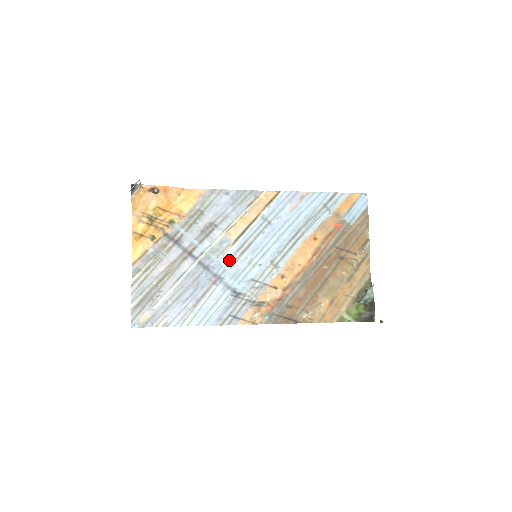
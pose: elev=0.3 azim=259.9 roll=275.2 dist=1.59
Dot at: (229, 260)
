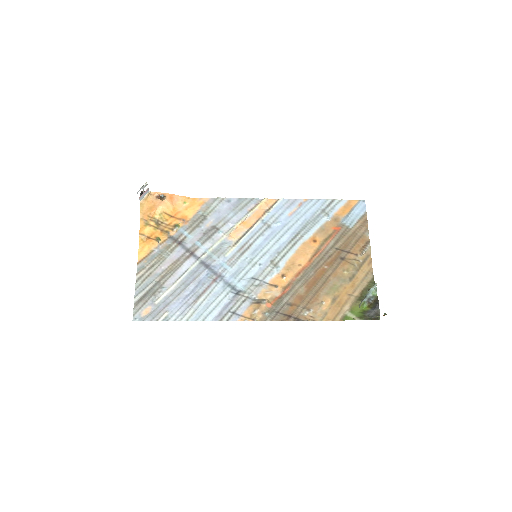
Dot at: (230, 260)
